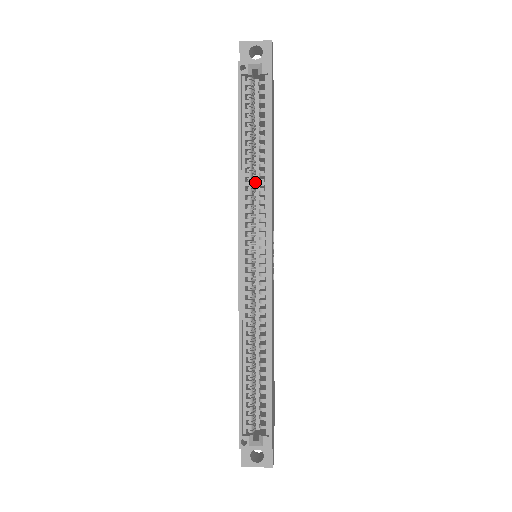
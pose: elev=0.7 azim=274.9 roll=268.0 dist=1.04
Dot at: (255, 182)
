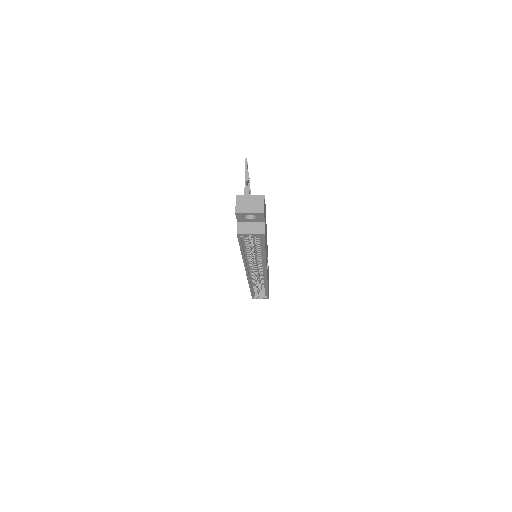
Dot at: (254, 252)
